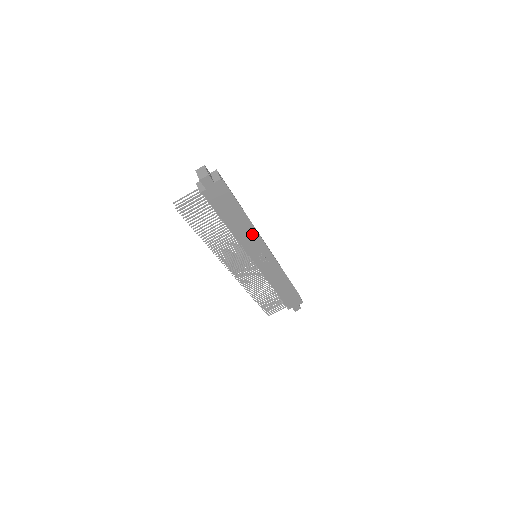
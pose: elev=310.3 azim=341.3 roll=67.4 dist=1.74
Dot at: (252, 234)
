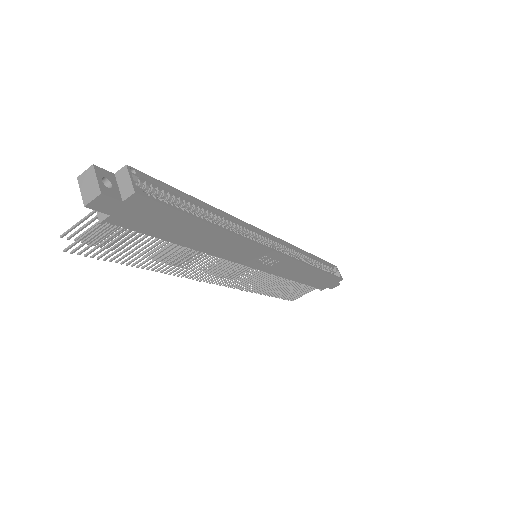
Dot at: (238, 242)
